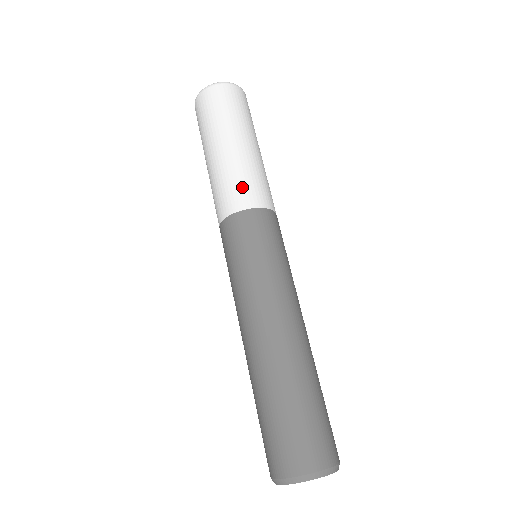
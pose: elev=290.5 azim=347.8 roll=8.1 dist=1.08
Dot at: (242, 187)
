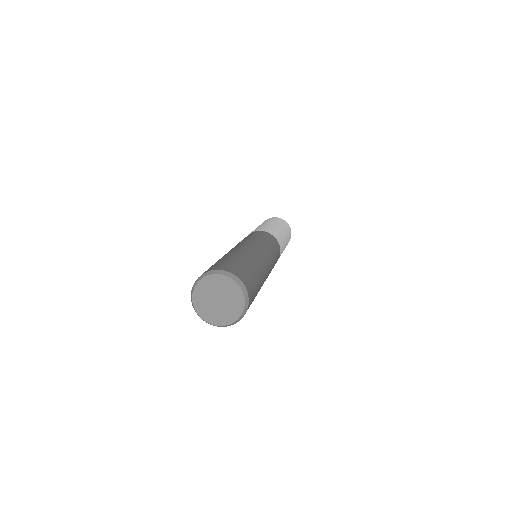
Dot at: occluded
